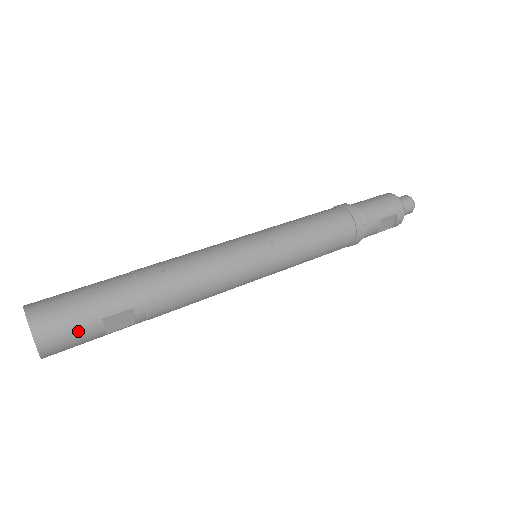
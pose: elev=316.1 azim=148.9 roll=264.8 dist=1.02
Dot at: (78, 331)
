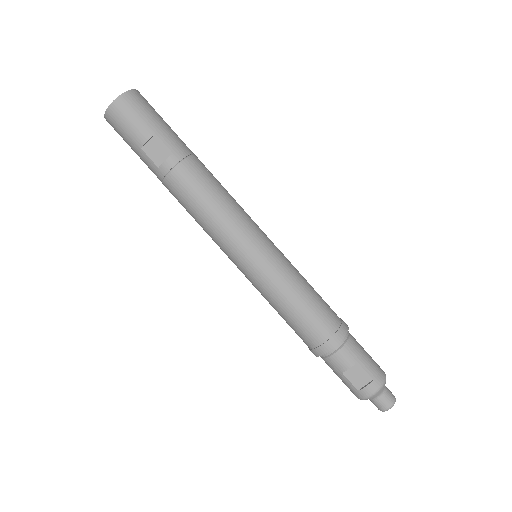
Dot at: (139, 122)
